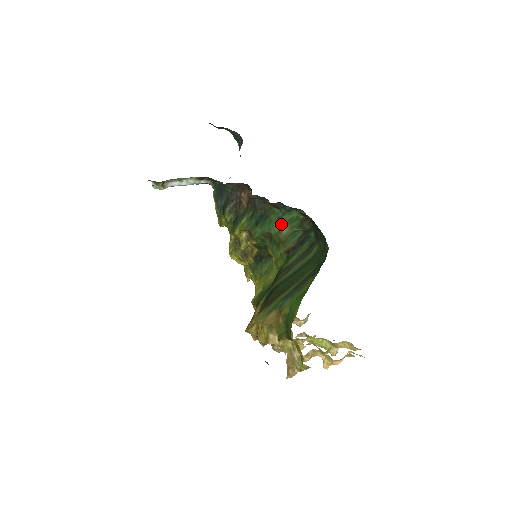
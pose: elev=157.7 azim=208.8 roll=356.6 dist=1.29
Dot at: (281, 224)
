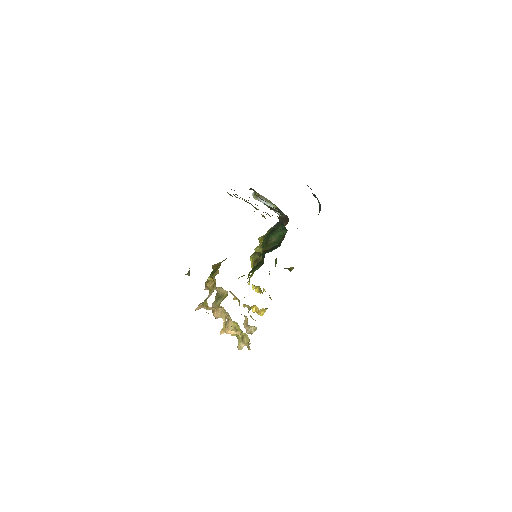
Dot at: (275, 236)
